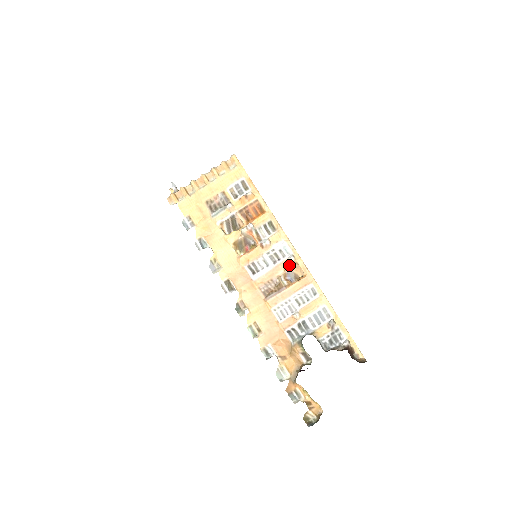
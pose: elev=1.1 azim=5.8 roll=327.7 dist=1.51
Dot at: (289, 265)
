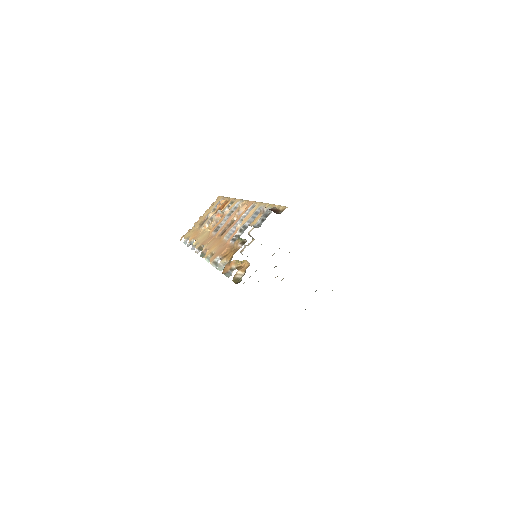
Dot at: (239, 209)
